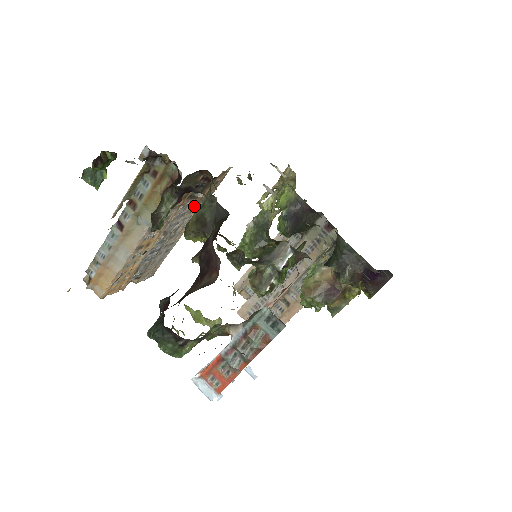
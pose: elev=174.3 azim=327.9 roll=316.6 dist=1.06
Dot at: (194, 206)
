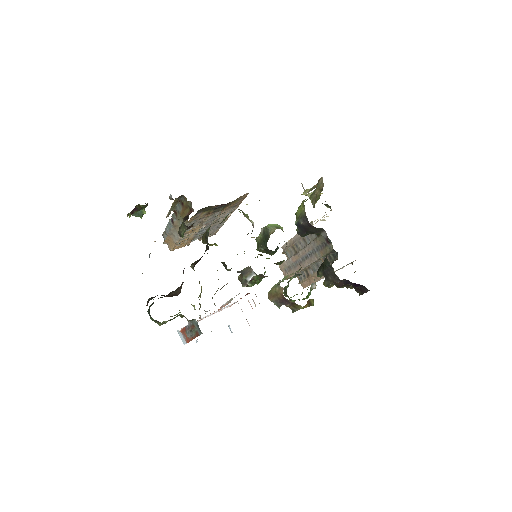
Dot at: (225, 211)
